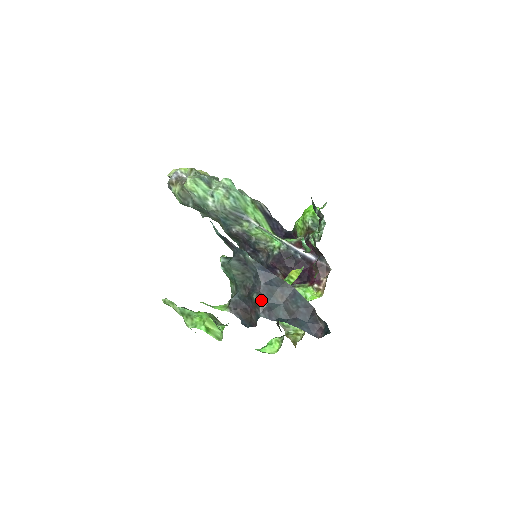
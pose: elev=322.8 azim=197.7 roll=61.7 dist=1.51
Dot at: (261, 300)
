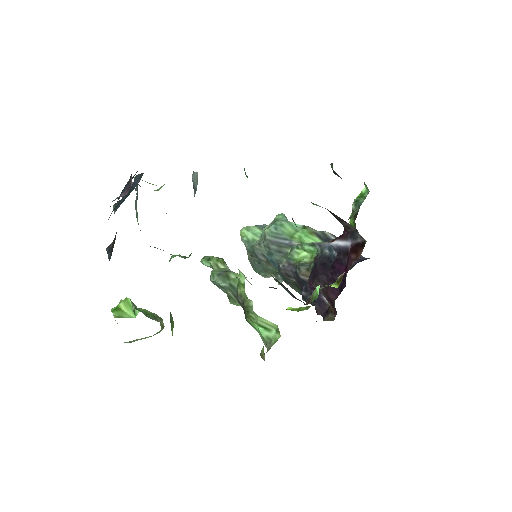
Dot at: occluded
